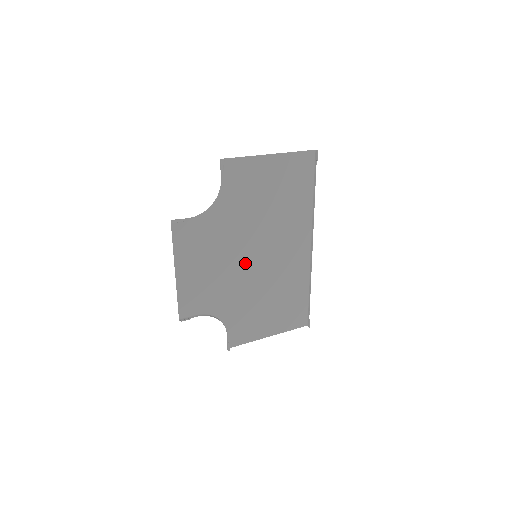
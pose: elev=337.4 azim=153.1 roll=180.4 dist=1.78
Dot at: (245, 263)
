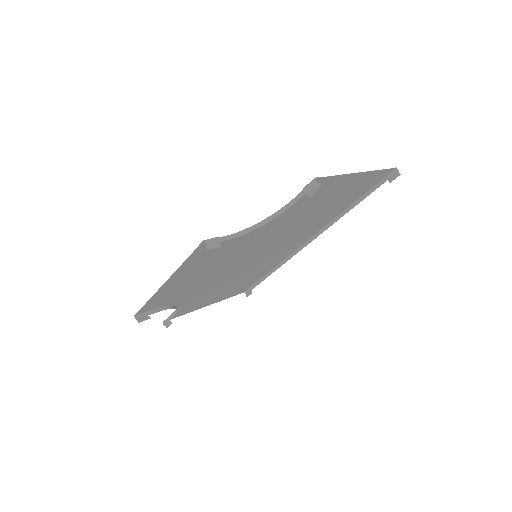
Dot at: (241, 262)
